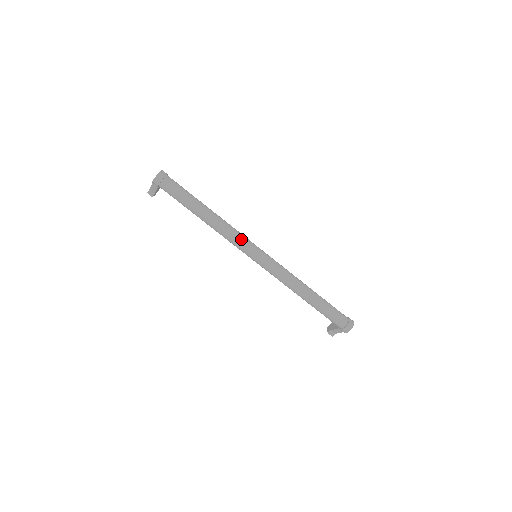
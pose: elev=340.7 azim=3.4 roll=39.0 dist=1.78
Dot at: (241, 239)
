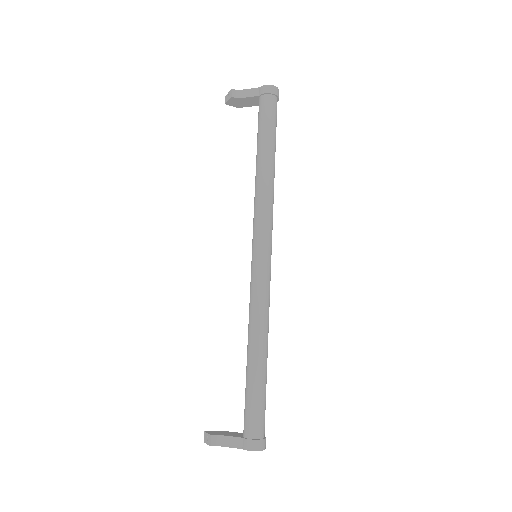
Dot at: (272, 222)
